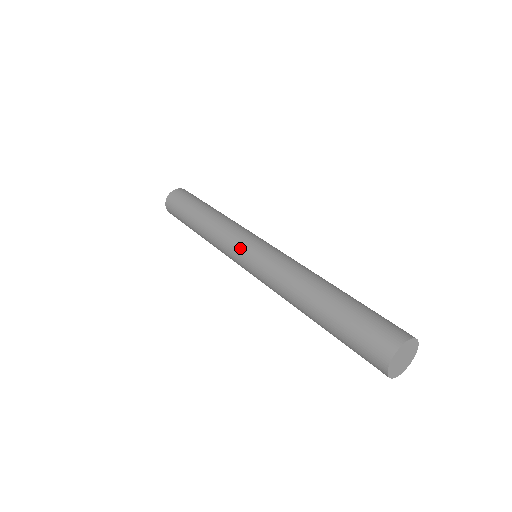
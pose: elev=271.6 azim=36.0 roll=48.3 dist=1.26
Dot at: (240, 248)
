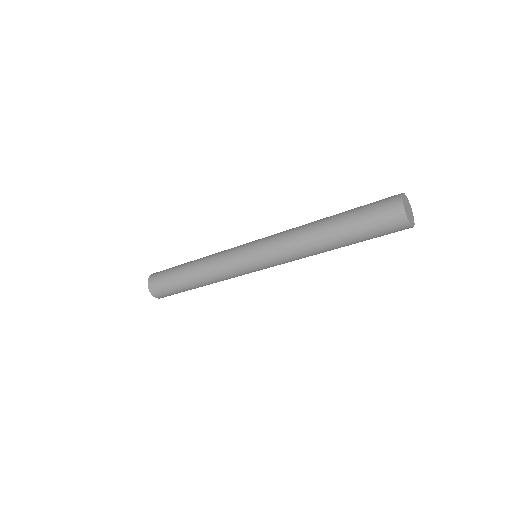
Dot at: (242, 250)
